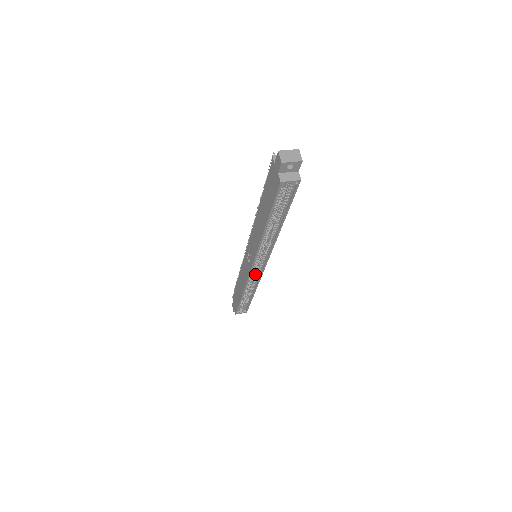
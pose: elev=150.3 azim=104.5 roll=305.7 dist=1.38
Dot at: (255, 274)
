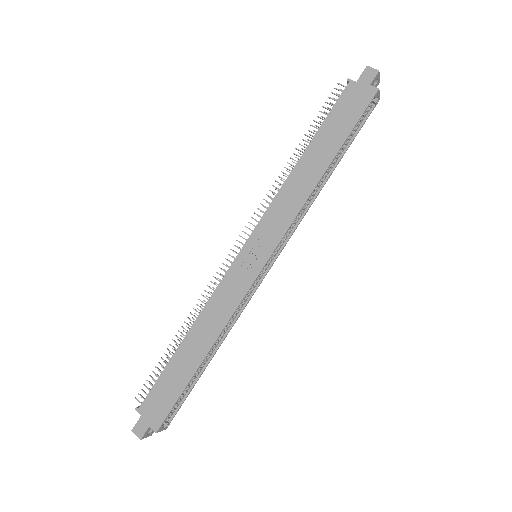
Dot at: occluded
